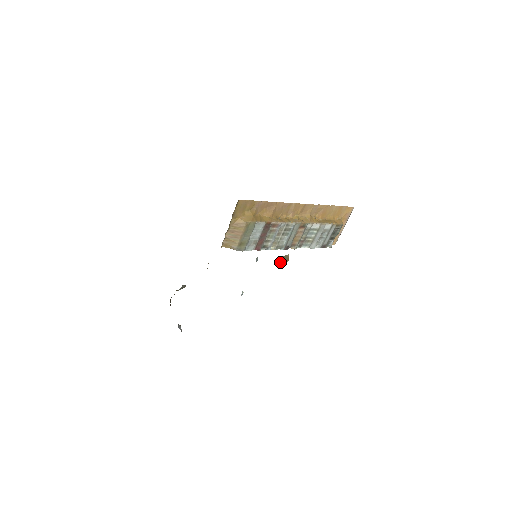
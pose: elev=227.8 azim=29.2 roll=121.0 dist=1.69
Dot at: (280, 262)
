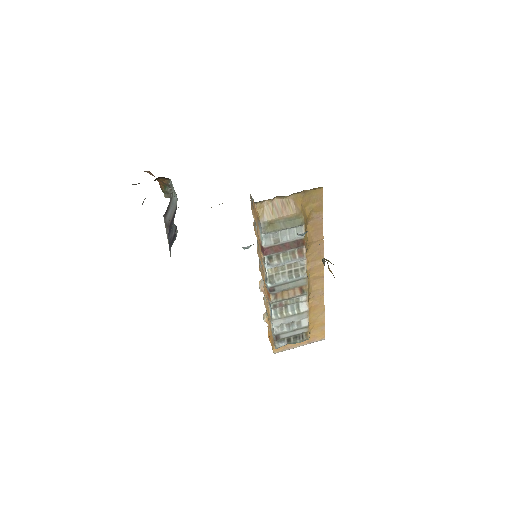
Dot at: (323, 259)
